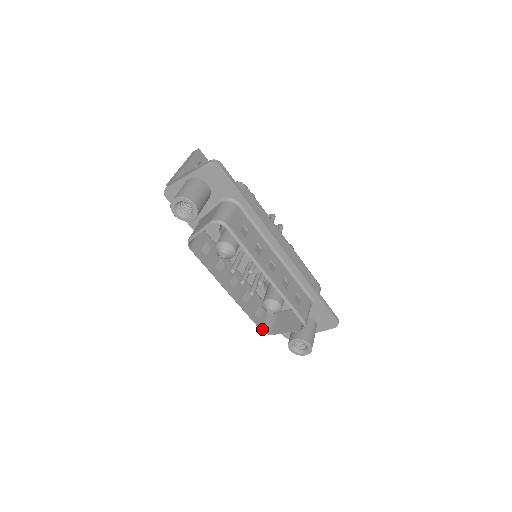
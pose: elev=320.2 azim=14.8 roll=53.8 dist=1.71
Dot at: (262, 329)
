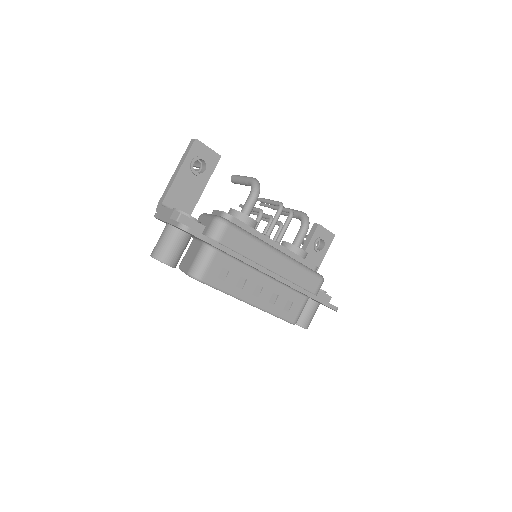
Dot at: occluded
